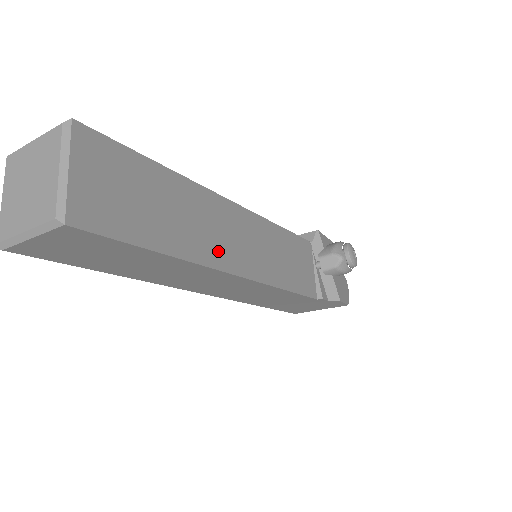
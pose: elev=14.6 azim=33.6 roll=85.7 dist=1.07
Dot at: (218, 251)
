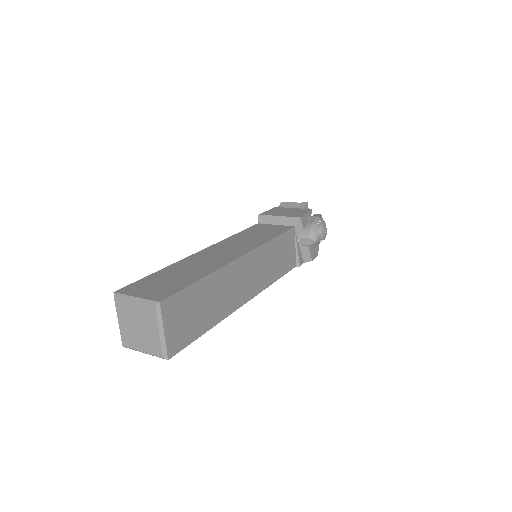
Dot at: (236, 298)
